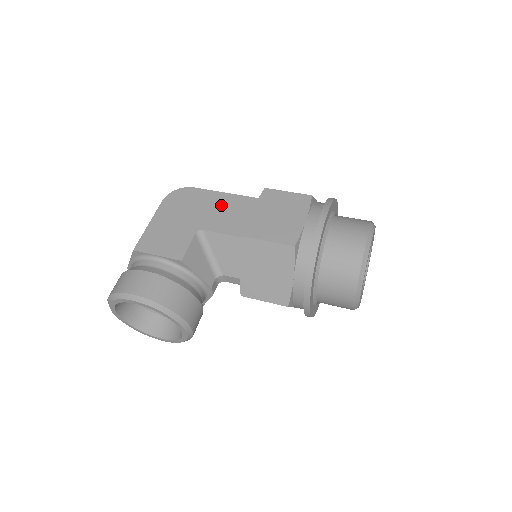
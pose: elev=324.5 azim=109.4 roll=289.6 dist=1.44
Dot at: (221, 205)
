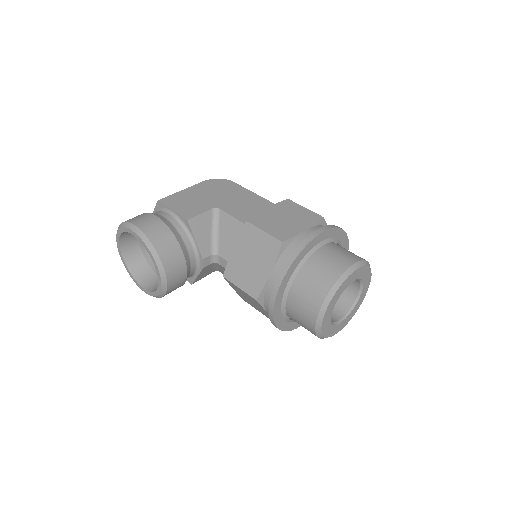
Dot at: (246, 199)
